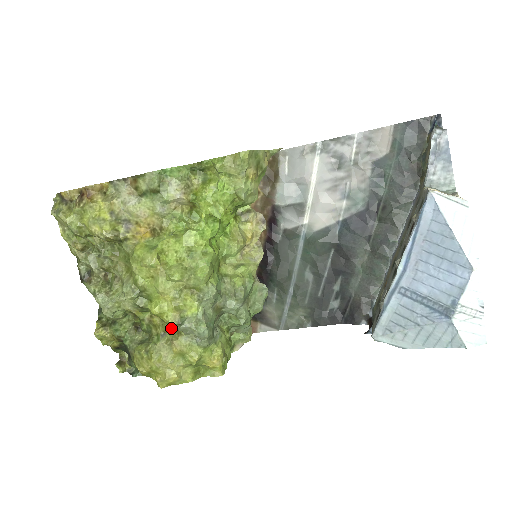
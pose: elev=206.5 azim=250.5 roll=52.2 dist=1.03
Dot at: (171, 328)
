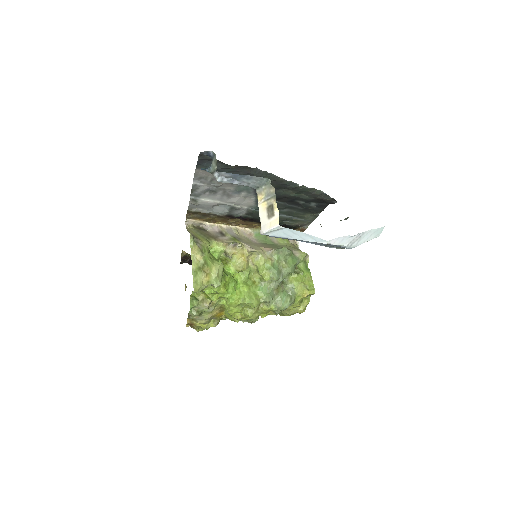
Dot at: occluded
